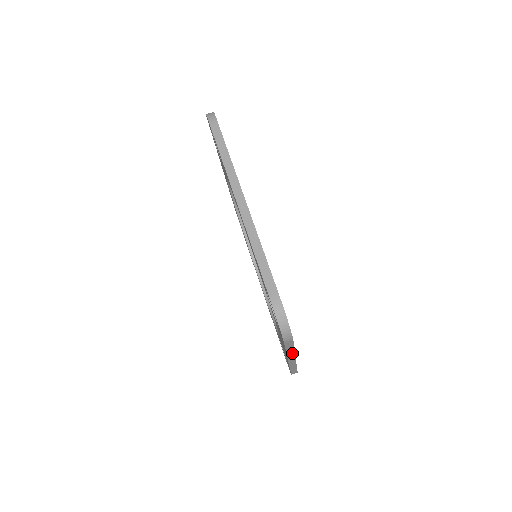
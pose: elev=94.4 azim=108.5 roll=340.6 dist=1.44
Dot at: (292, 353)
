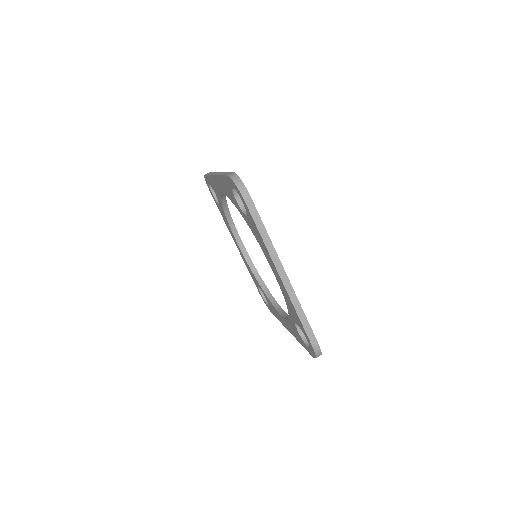
Dot at: (271, 247)
